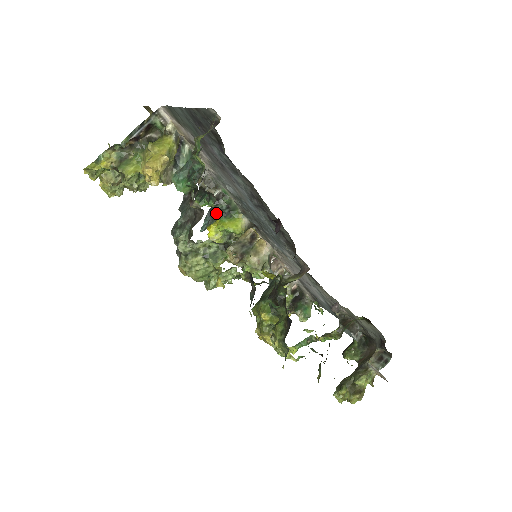
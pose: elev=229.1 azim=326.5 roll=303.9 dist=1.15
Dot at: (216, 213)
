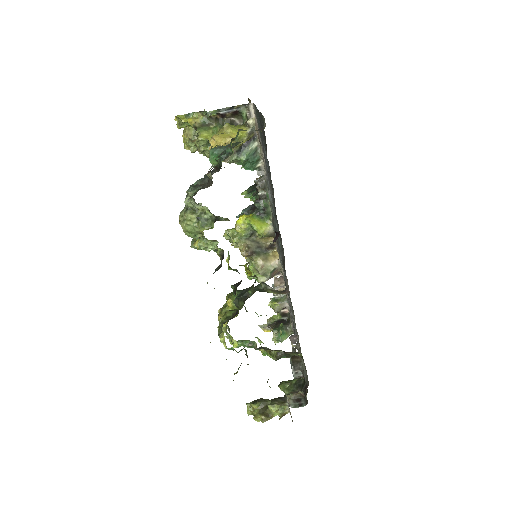
Dot at: (254, 209)
